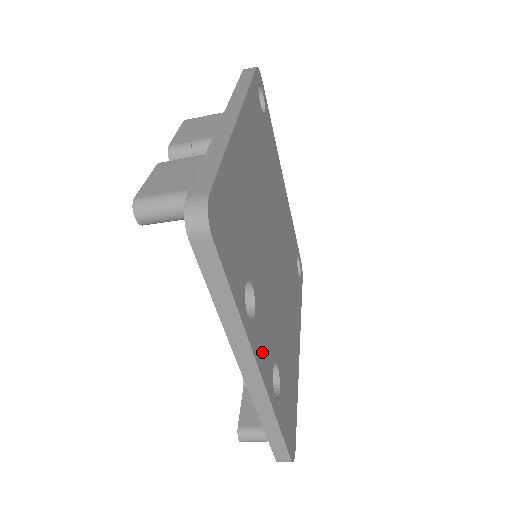
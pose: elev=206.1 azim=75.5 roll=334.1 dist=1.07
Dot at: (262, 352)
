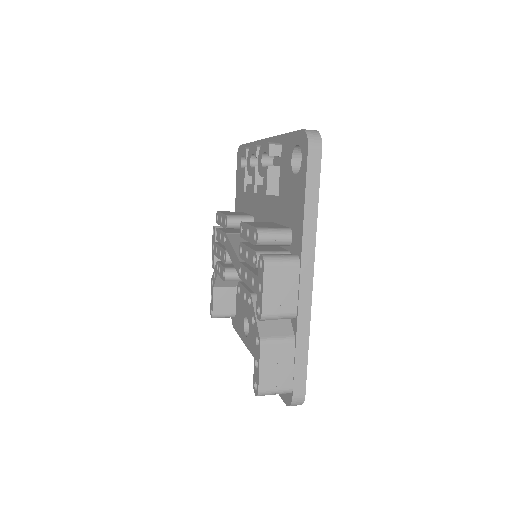
Dot at: occluded
